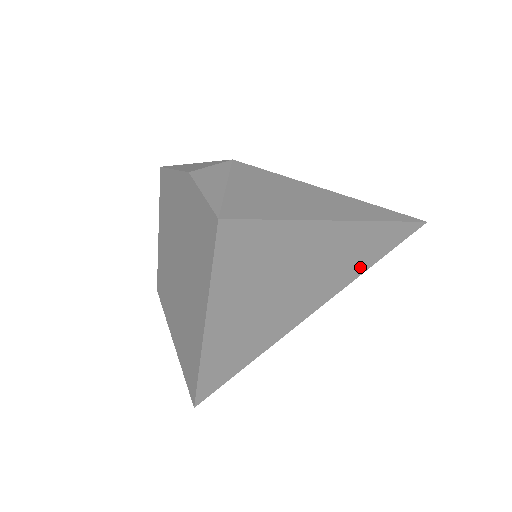
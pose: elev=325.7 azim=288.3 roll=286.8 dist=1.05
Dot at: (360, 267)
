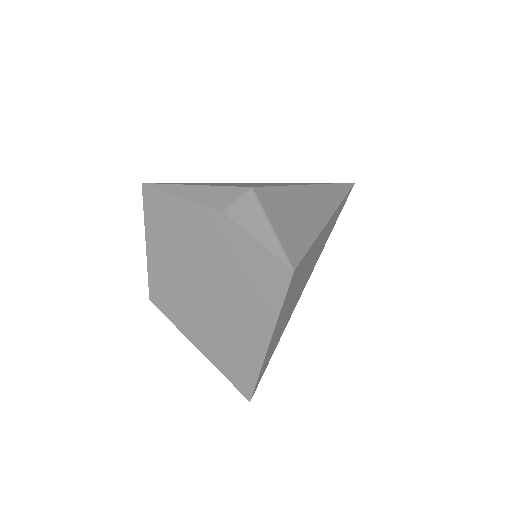
Dot at: (326, 240)
